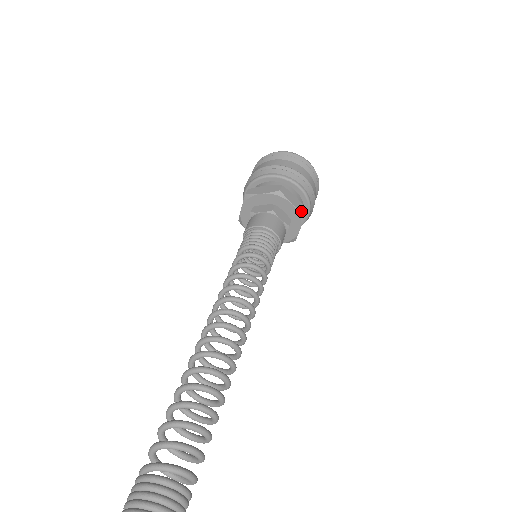
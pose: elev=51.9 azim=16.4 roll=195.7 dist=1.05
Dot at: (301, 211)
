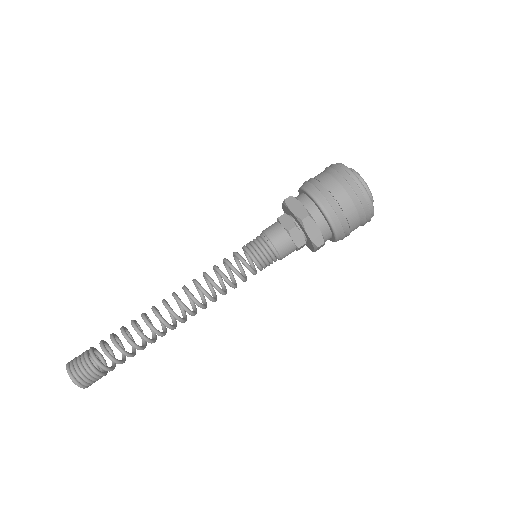
Dot at: (315, 243)
